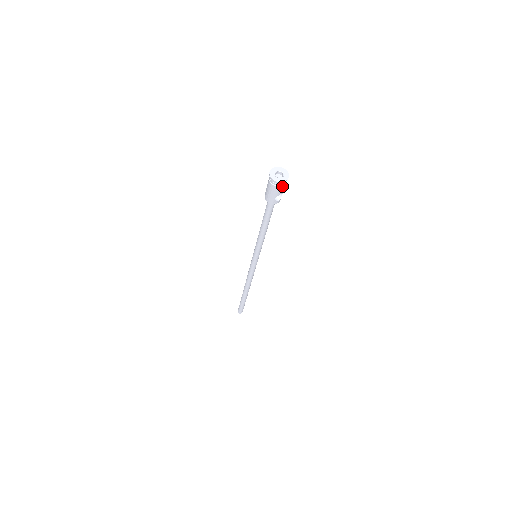
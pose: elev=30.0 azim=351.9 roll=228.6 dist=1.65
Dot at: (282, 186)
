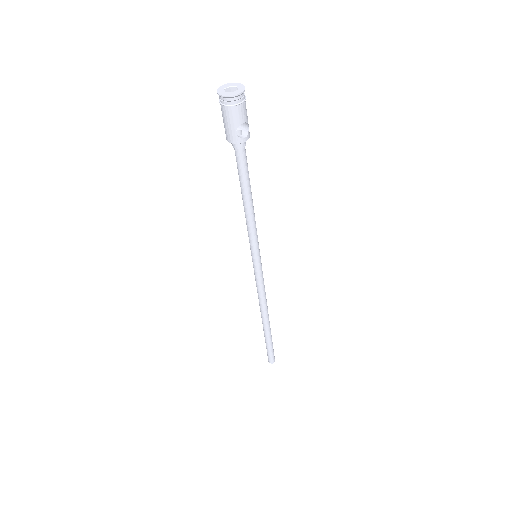
Dot at: (238, 106)
